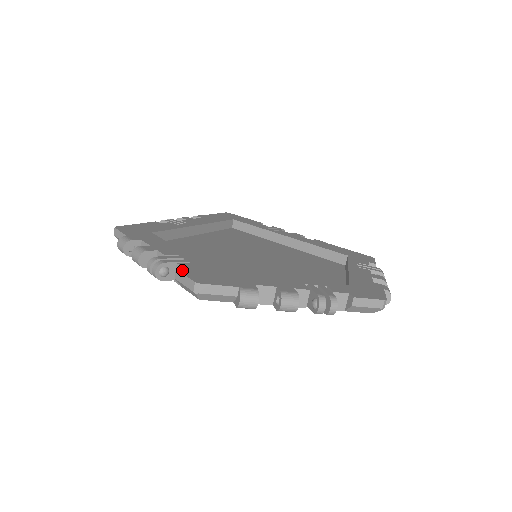
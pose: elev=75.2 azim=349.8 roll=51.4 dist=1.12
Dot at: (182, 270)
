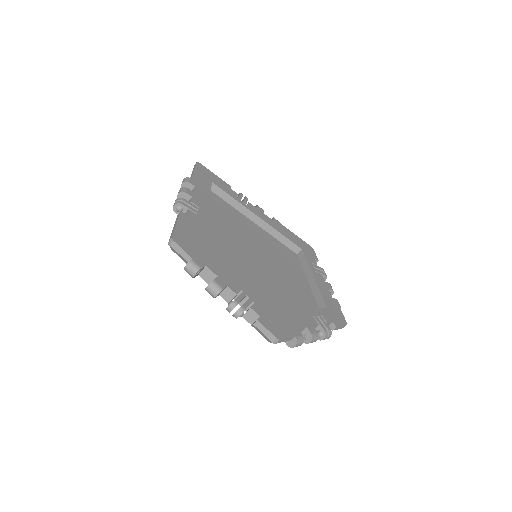
Dot at: (261, 320)
